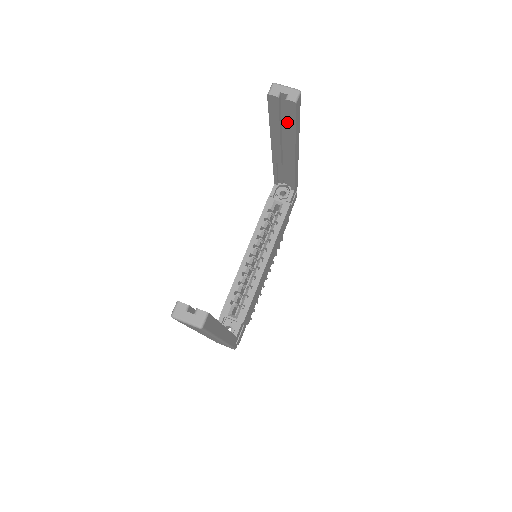
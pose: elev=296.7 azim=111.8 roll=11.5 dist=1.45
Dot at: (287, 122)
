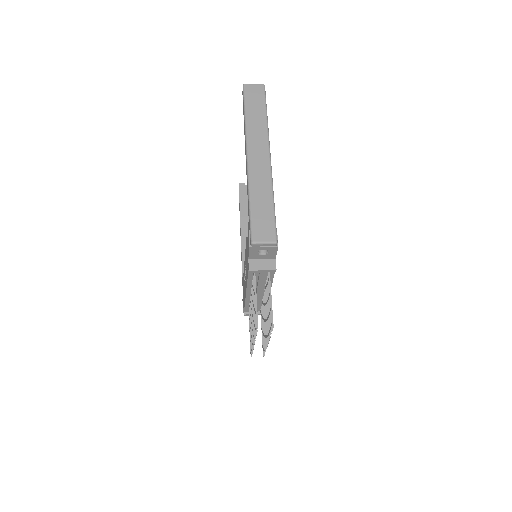
Dot at: occluded
